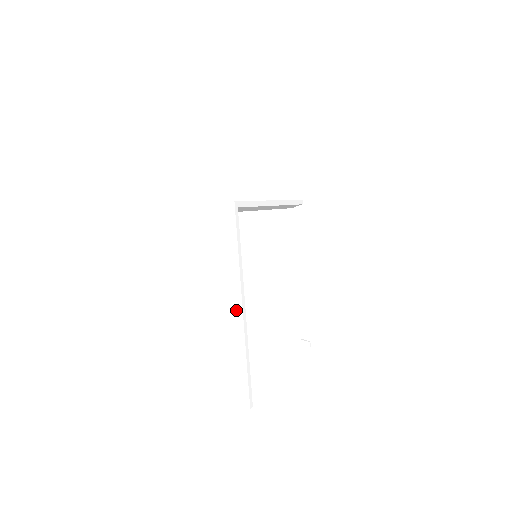
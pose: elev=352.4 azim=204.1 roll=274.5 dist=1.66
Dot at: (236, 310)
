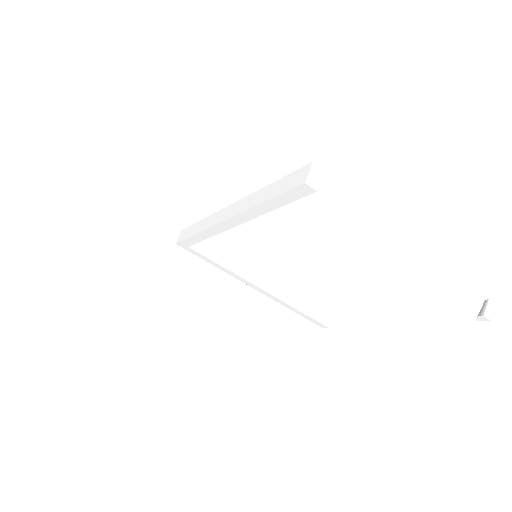
Dot at: (230, 210)
